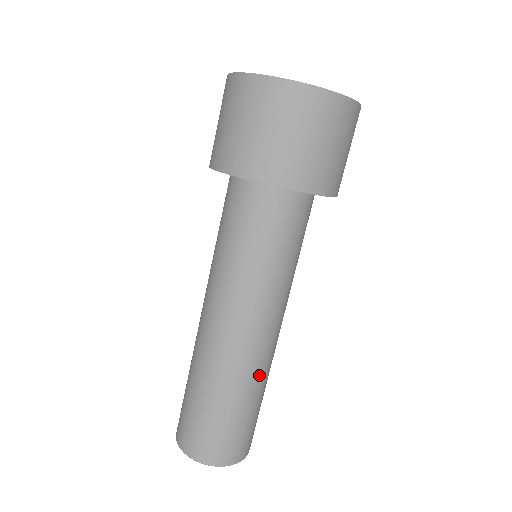
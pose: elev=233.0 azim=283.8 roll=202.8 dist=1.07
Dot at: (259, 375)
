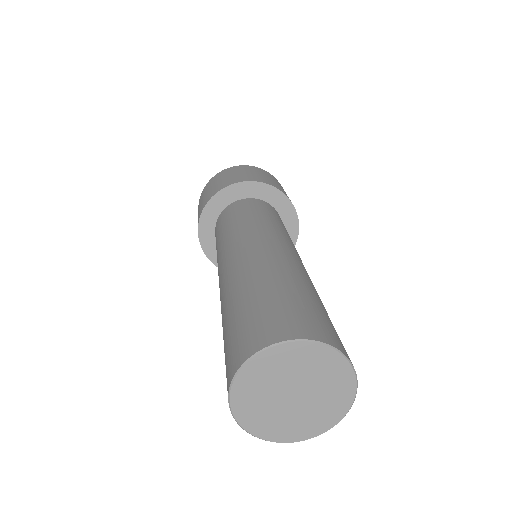
Dot at: (280, 266)
